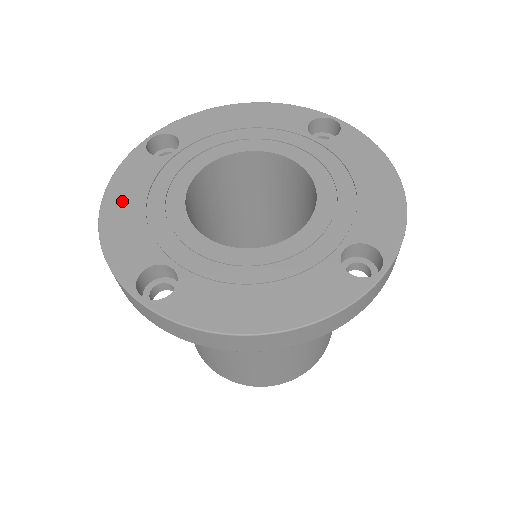
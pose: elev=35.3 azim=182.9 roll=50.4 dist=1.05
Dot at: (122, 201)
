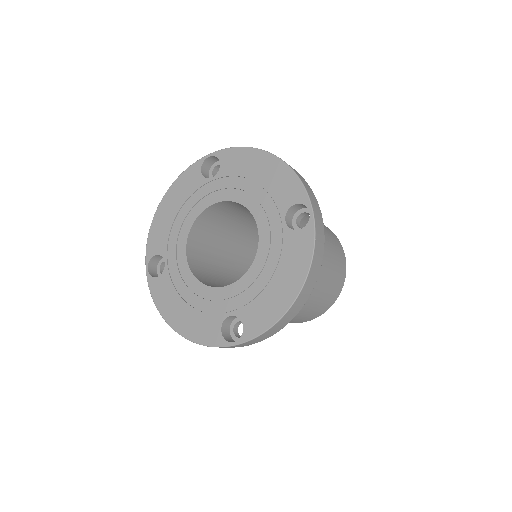
Dot at: (175, 313)
